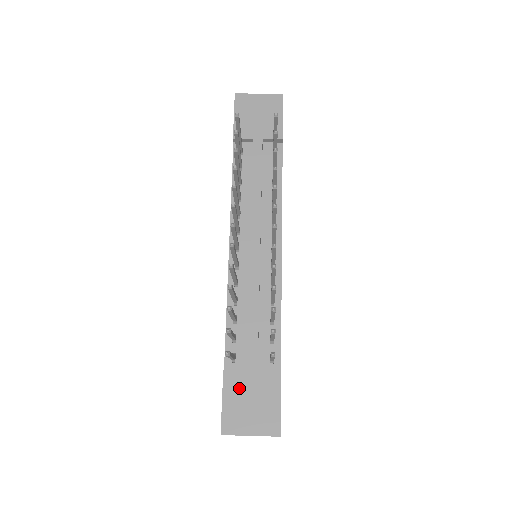
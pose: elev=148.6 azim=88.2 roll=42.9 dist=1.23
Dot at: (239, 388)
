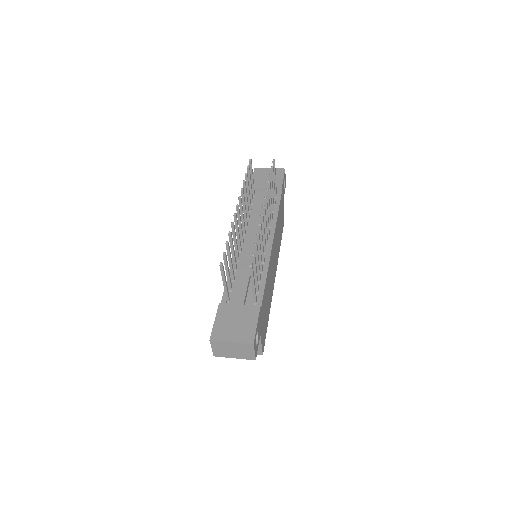
Dot at: (228, 314)
